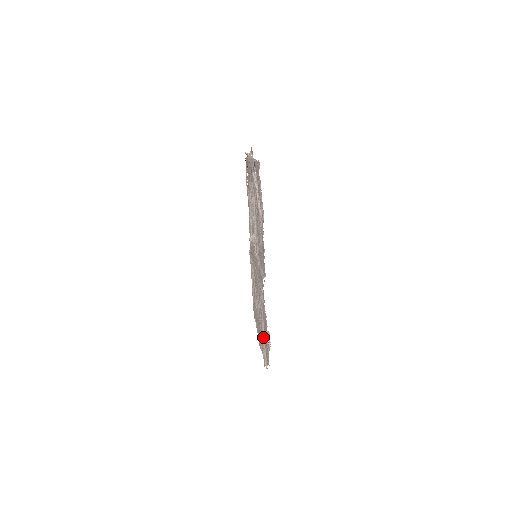
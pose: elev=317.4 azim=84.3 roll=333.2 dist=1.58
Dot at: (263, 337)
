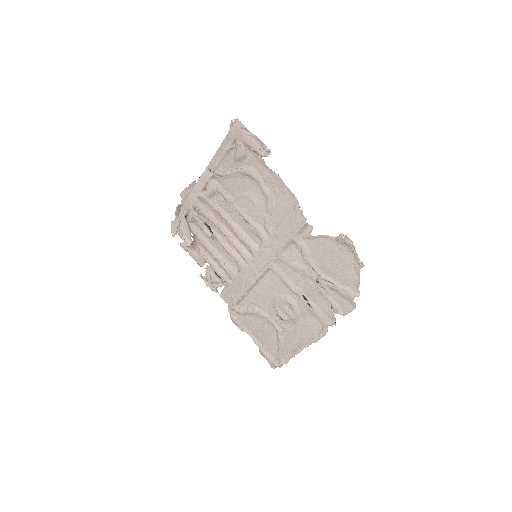
Dot at: (330, 281)
